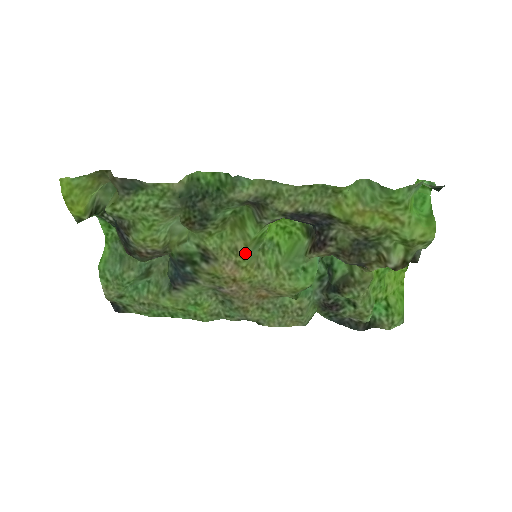
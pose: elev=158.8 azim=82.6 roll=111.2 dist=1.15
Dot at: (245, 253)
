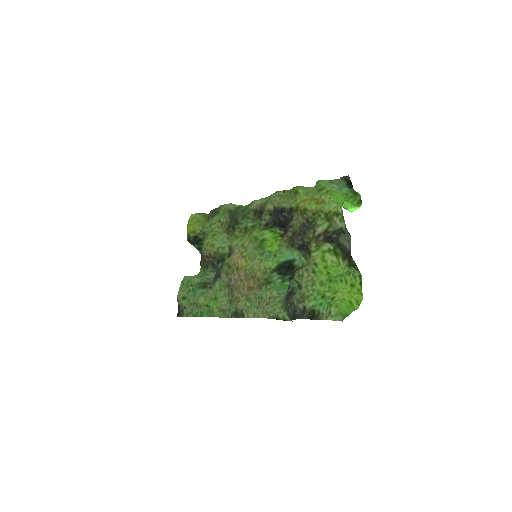
Dot at: (248, 246)
